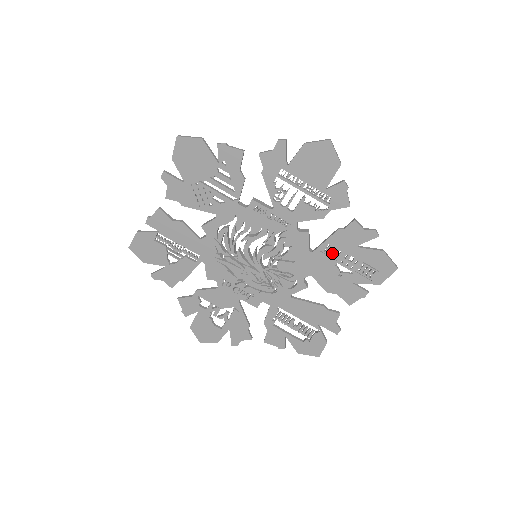
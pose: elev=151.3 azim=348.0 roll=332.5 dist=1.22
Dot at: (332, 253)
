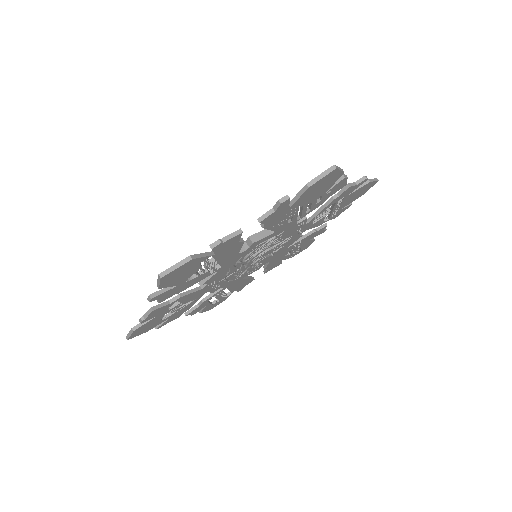
Dot at: (296, 246)
